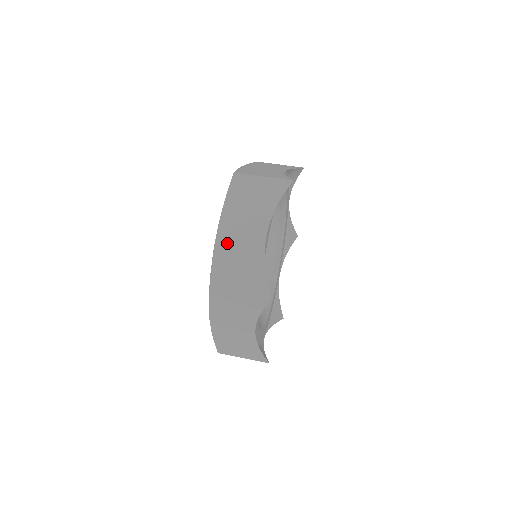
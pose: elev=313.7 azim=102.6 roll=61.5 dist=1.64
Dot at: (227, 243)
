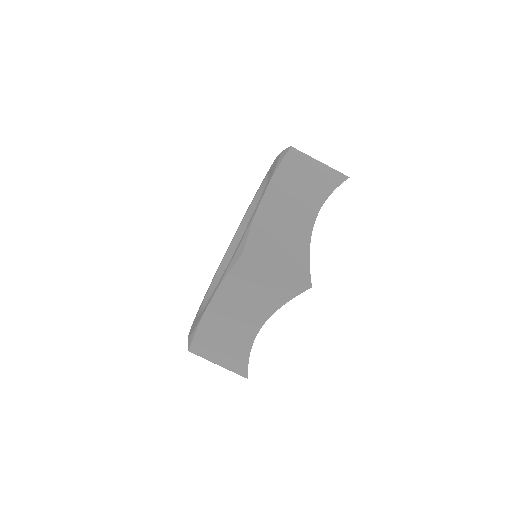
Dot at: (216, 321)
